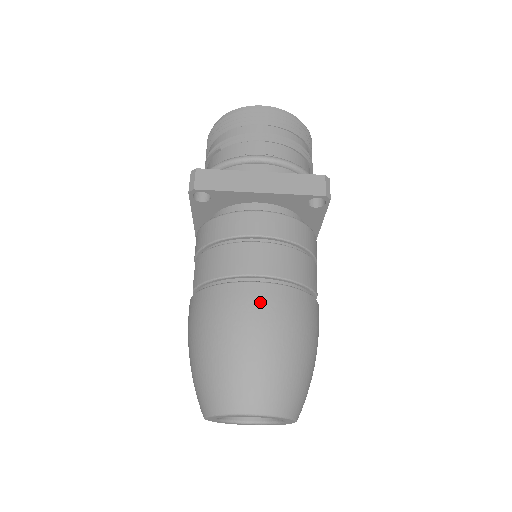
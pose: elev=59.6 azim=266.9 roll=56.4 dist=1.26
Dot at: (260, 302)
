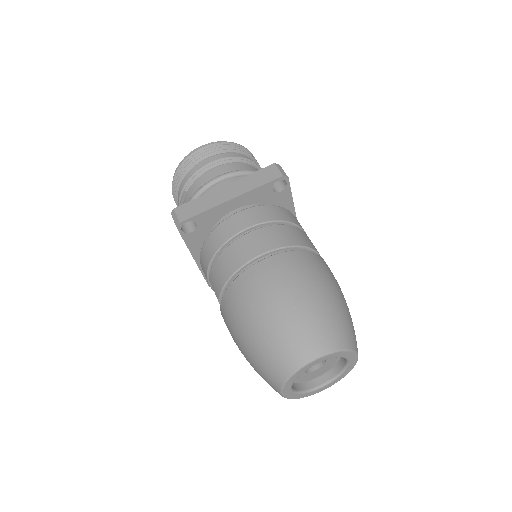
Dot at: (274, 271)
